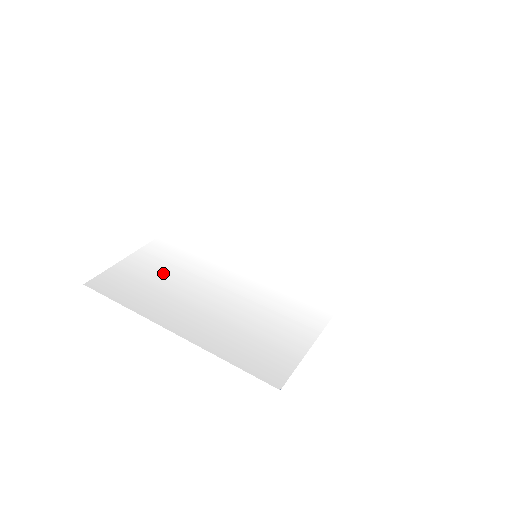
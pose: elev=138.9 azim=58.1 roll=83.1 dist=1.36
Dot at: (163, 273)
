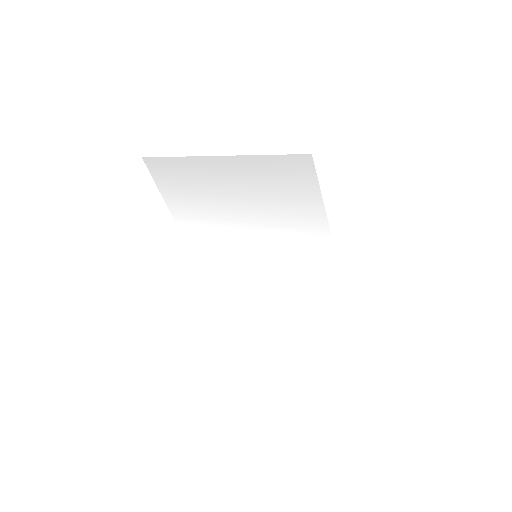
Dot at: (193, 199)
